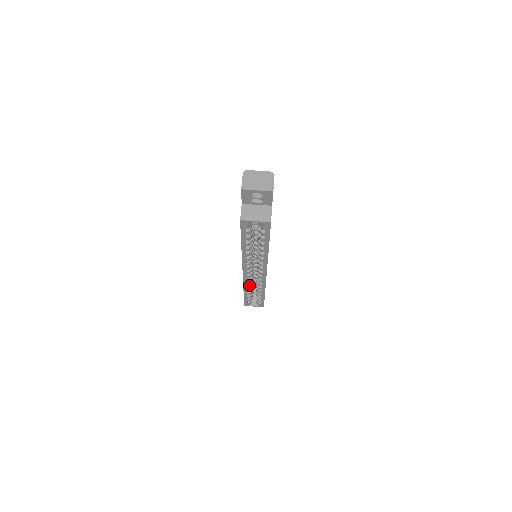
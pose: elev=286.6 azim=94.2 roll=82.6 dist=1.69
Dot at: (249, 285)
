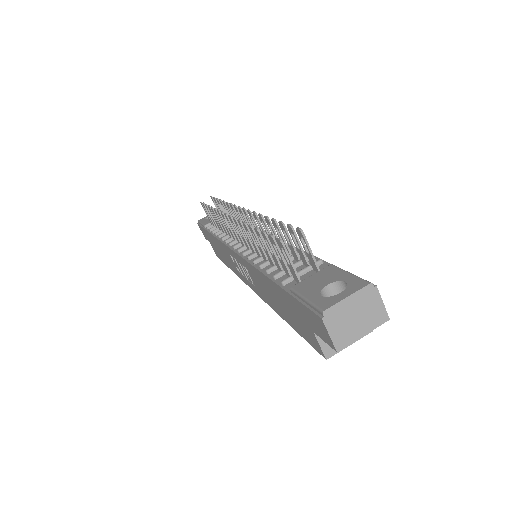
Dot at: occluded
